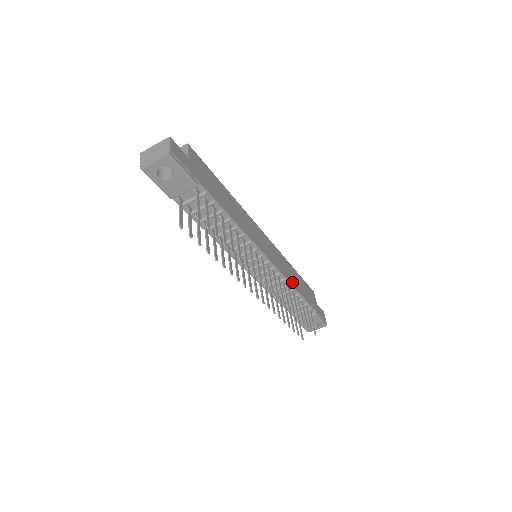
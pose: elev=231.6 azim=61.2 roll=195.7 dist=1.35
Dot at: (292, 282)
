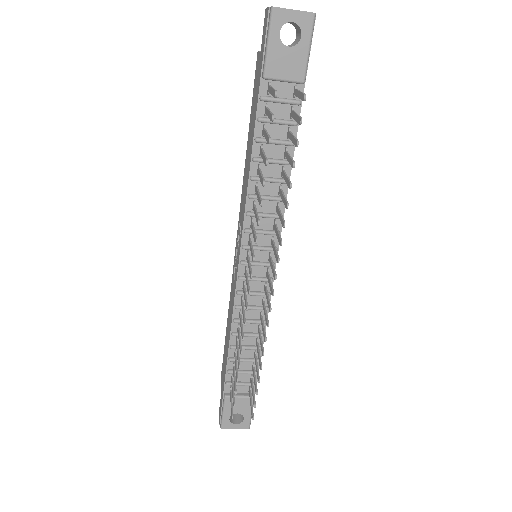
Dot at: (265, 325)
